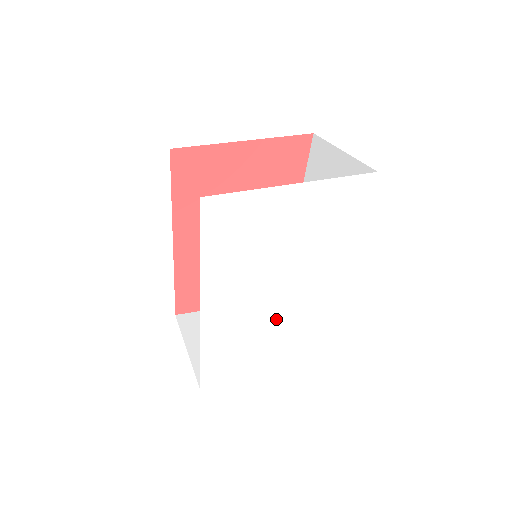
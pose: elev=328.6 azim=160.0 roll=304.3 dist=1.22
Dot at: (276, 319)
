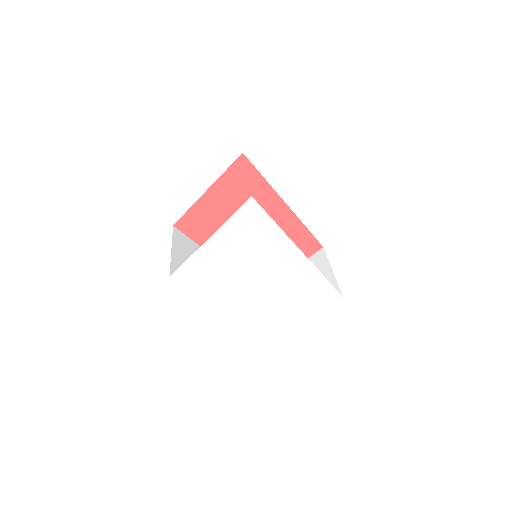
Dot at: (278, 296)
